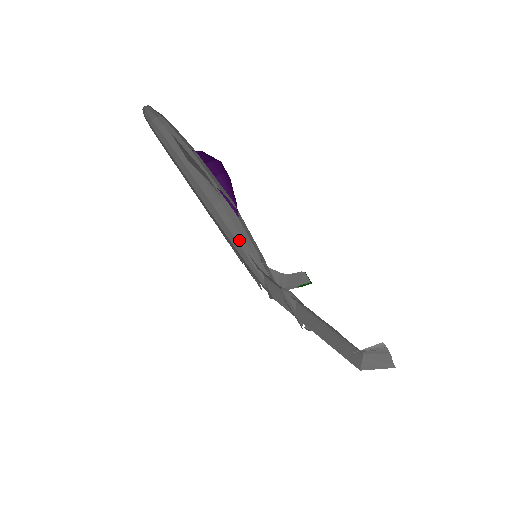
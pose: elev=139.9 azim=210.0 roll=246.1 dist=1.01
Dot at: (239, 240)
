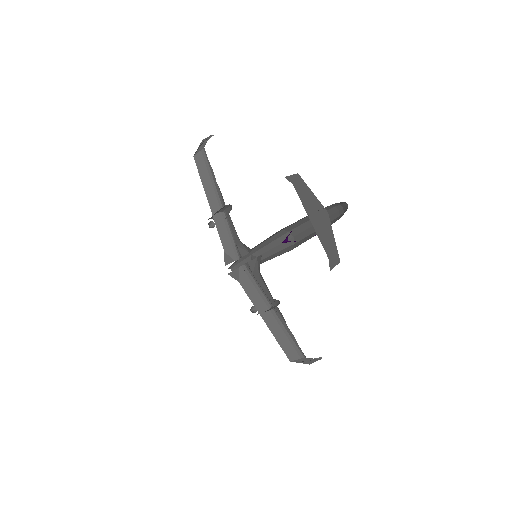
Dot at: (257, 245)
